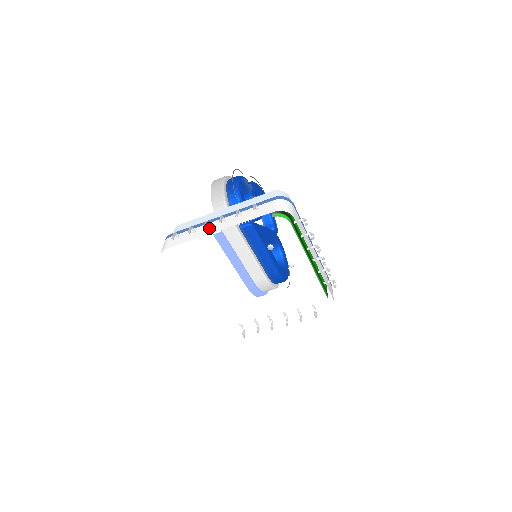
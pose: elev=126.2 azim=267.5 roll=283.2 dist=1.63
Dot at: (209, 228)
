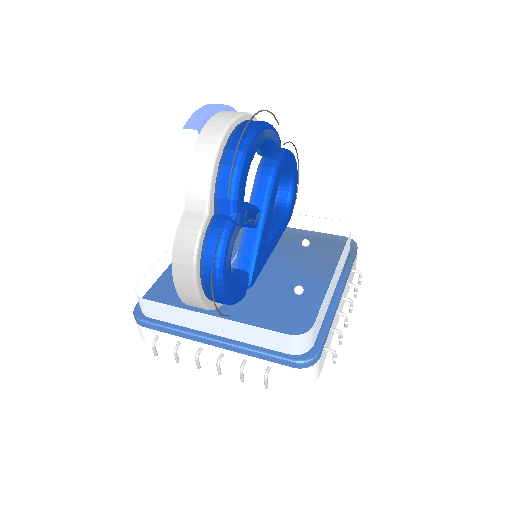
Dot at: (201, 352)
